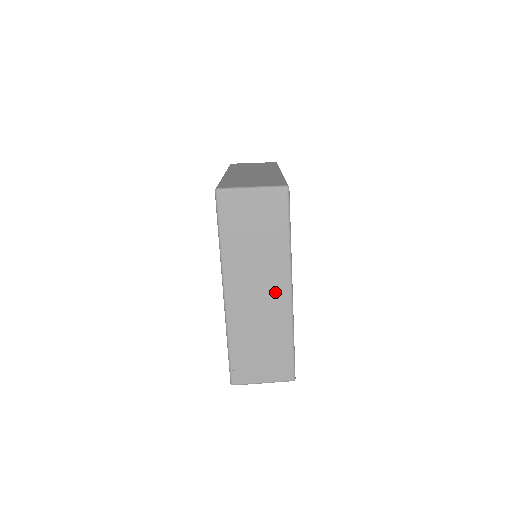
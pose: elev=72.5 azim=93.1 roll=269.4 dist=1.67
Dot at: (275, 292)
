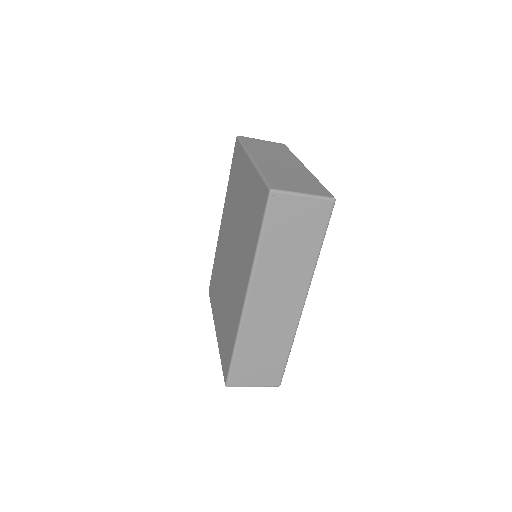
Dot at: occluded
